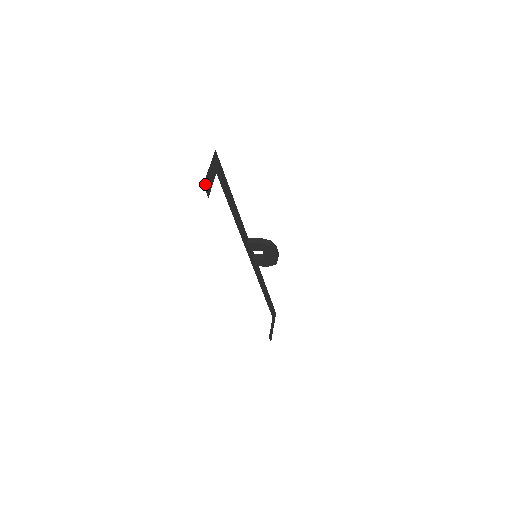
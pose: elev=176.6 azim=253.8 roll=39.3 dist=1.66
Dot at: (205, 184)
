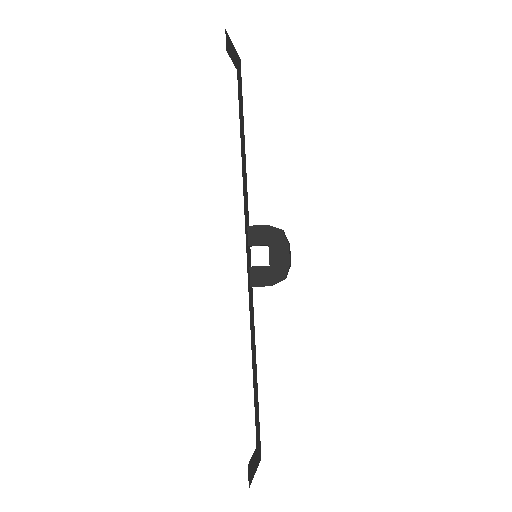
Dot at: (227, 36)
